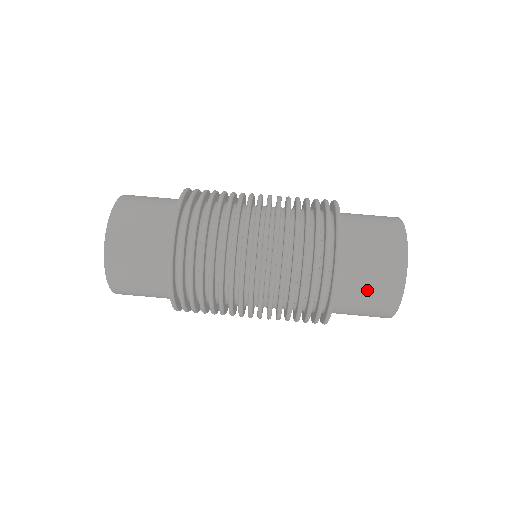
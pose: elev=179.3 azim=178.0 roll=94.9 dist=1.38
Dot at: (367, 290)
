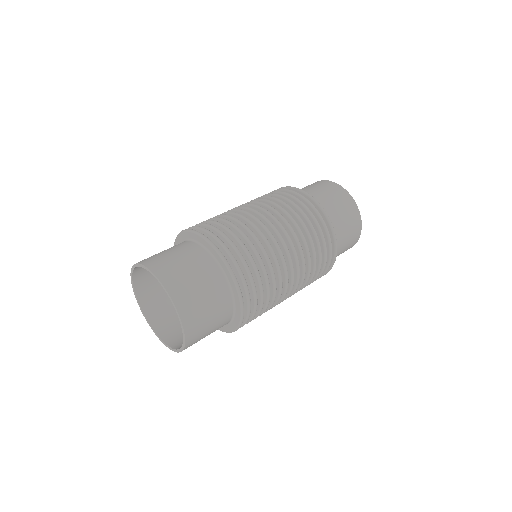
Dot at: (344, 226)
